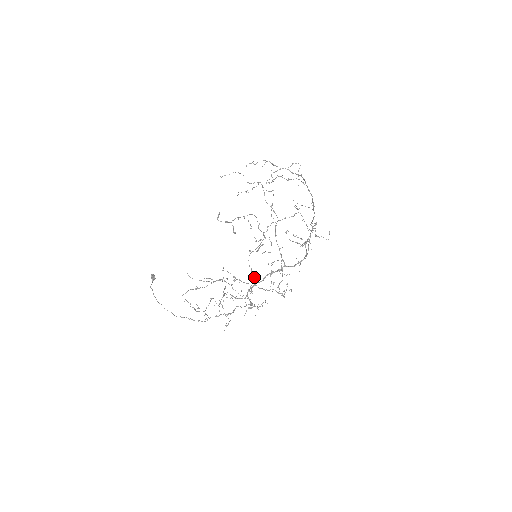
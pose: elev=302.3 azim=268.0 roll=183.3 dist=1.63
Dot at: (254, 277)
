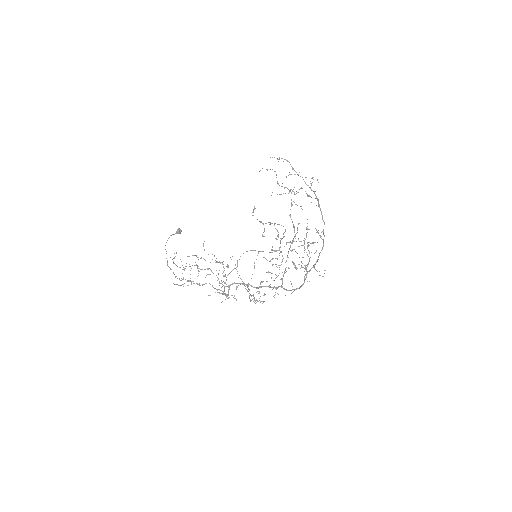
Dot at: occluded
